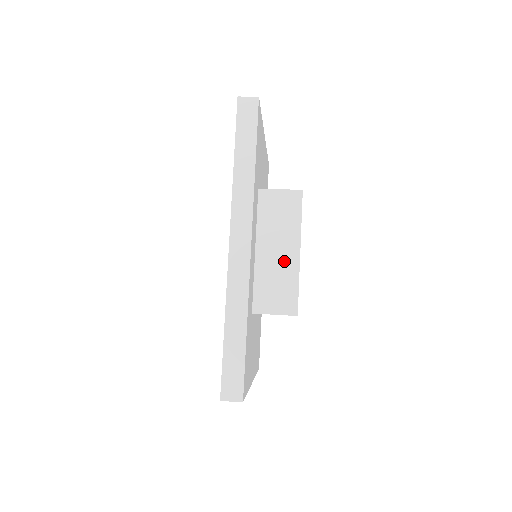
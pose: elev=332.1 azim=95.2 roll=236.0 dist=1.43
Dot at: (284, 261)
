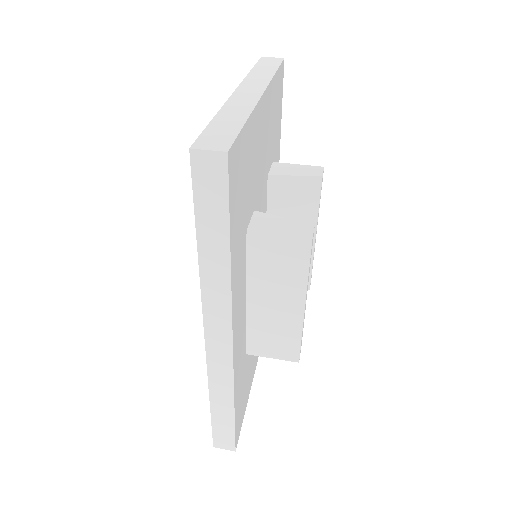
Dot at: (284, 314)
